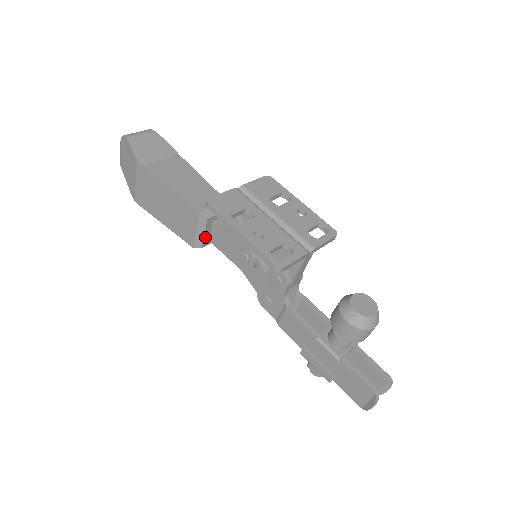
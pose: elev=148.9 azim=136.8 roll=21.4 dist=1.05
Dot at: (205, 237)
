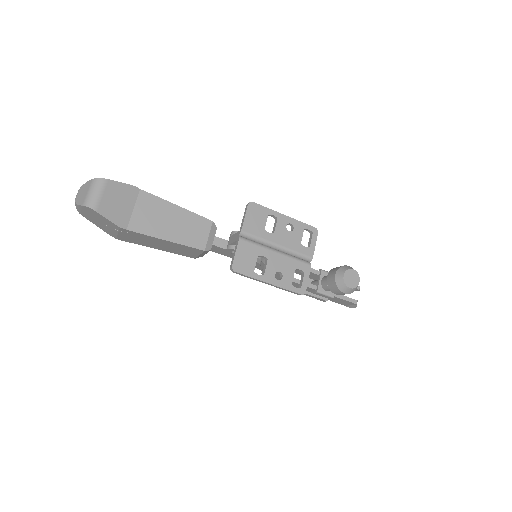
Dot at: occluded
